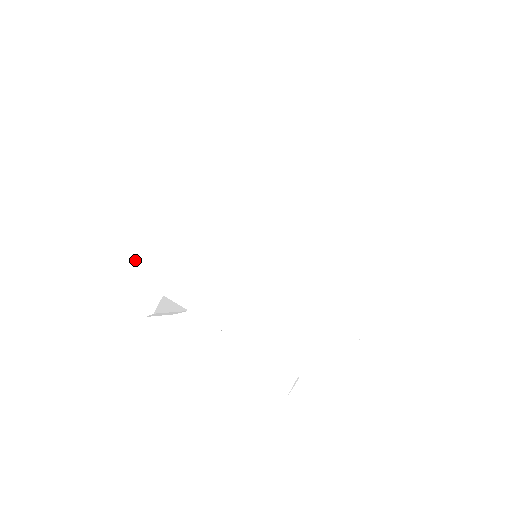
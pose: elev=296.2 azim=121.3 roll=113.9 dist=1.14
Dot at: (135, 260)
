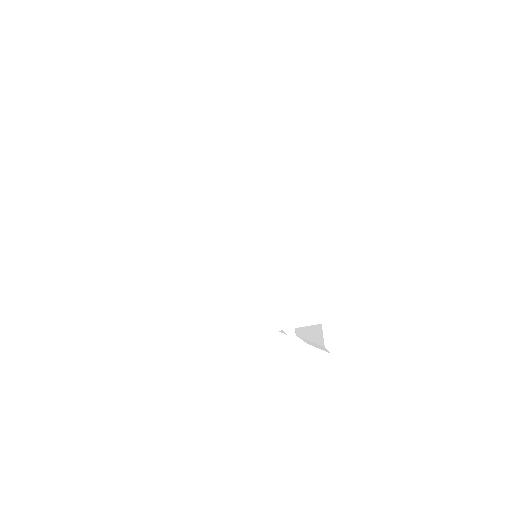
Dot at: (229, 320)
